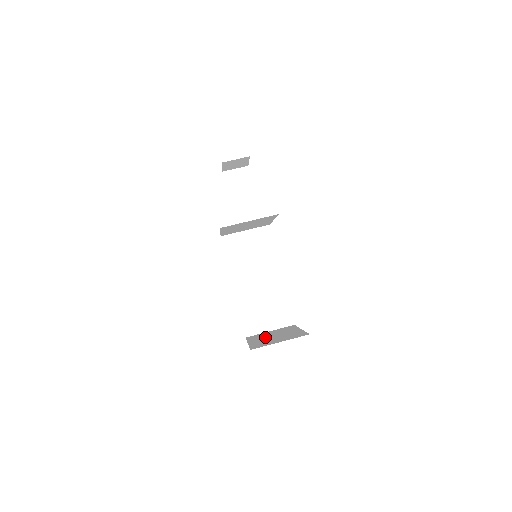
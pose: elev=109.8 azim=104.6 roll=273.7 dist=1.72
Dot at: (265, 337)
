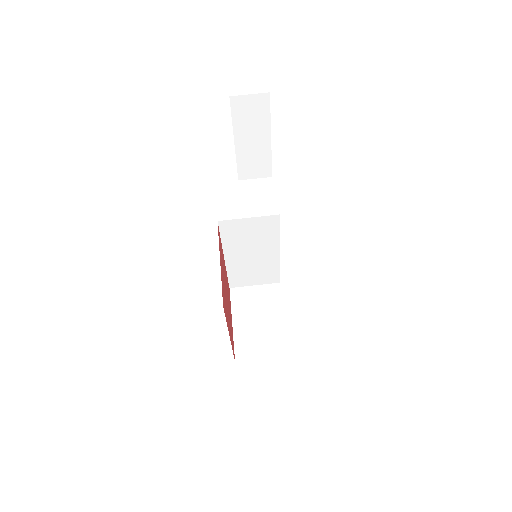
Dot at: (249, 315)
